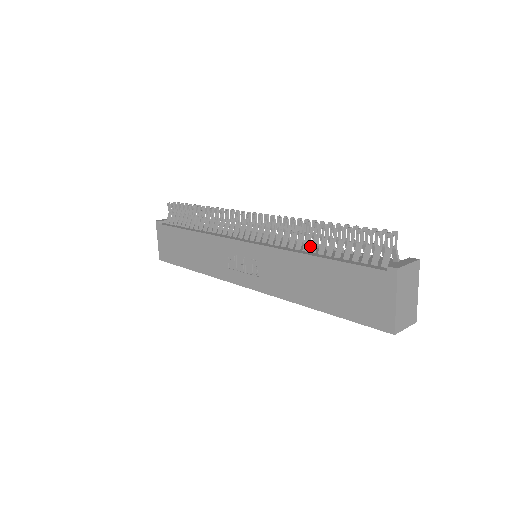
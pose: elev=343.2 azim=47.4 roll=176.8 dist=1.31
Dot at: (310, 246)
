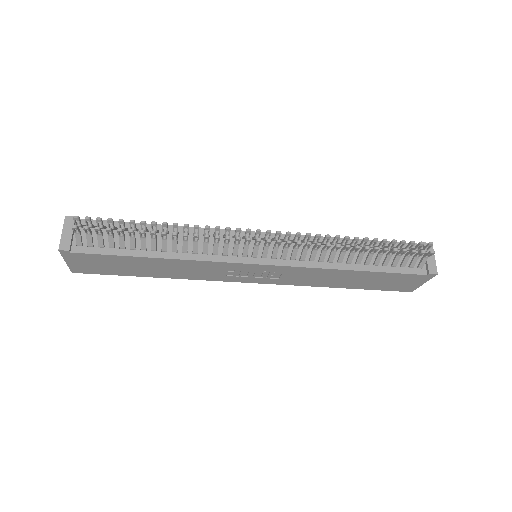
Dot at: occluded
